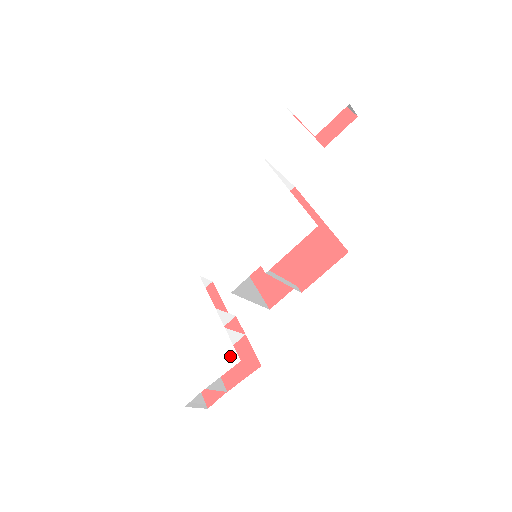
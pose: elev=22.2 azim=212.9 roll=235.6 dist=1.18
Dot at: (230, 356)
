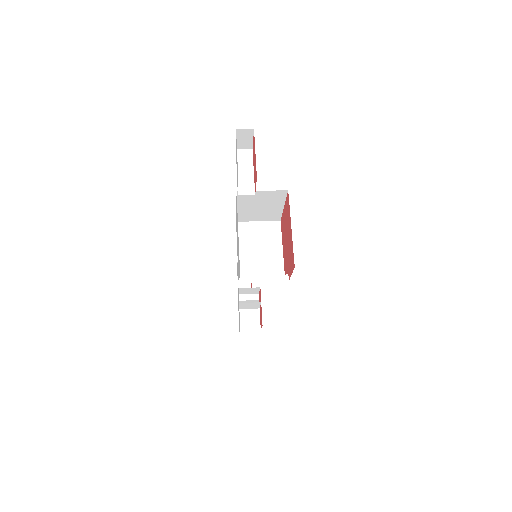
Dot at: occluded
